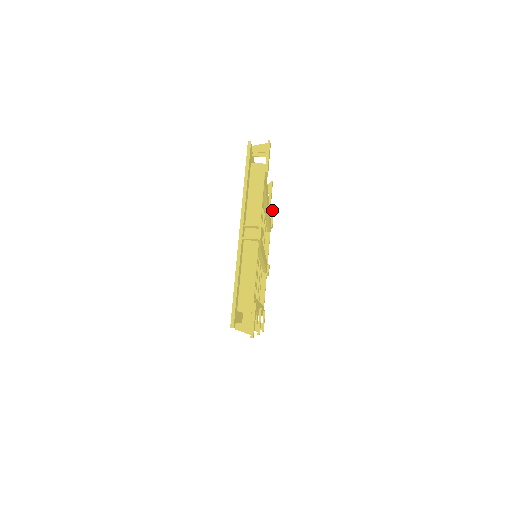
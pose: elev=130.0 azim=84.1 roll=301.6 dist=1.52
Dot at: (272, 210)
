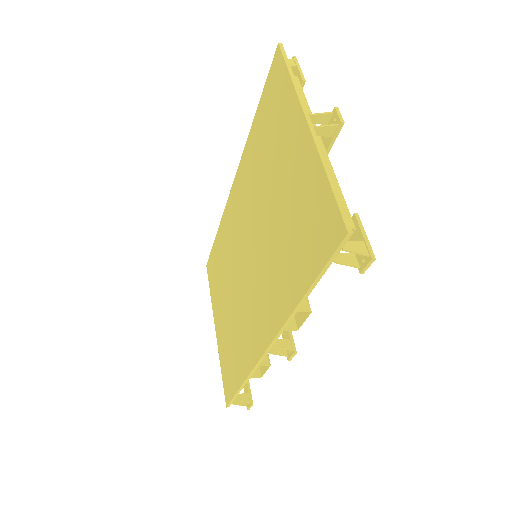
Dot at: occluded
